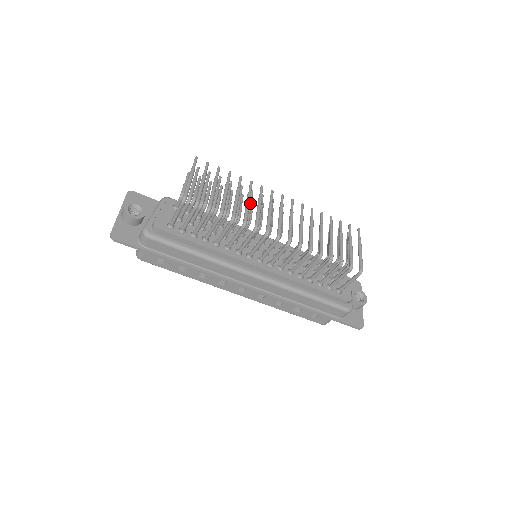
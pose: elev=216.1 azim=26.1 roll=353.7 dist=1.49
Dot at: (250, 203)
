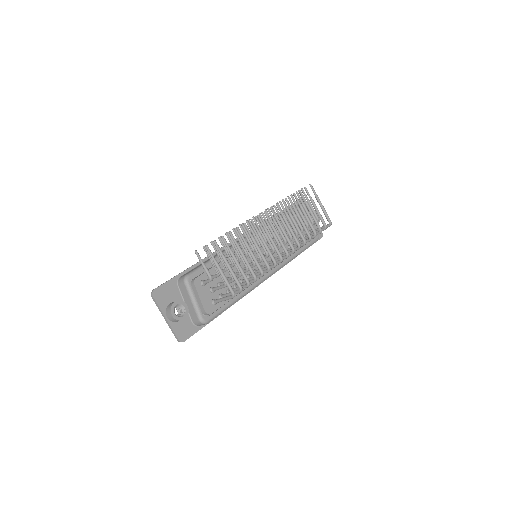
Dot at: occluded
